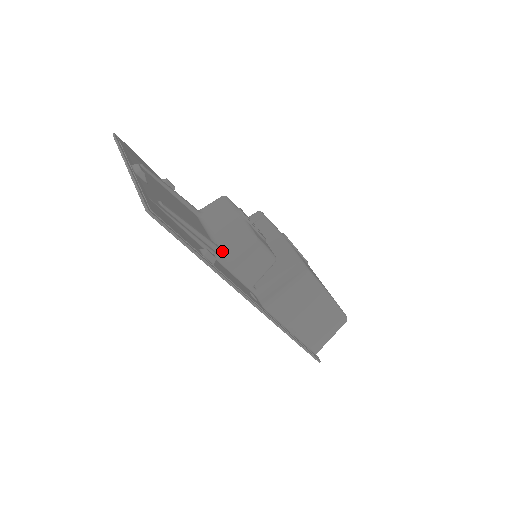
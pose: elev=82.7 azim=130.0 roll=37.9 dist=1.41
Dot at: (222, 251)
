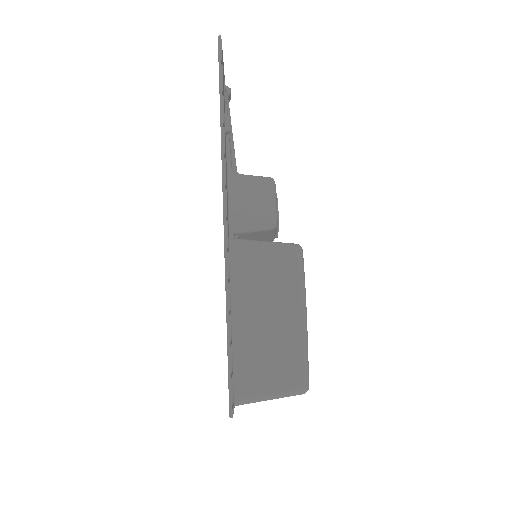
Dot at: (236, 169)
